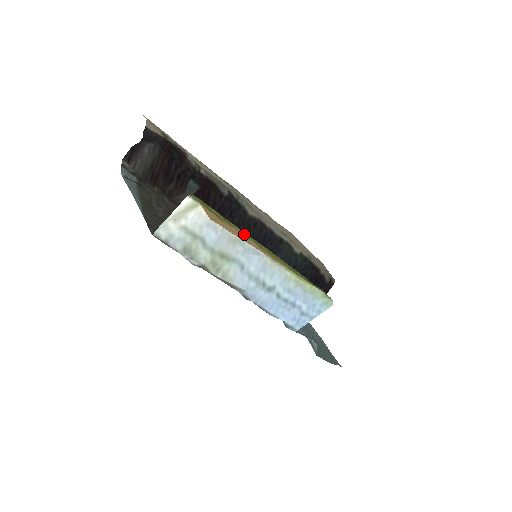
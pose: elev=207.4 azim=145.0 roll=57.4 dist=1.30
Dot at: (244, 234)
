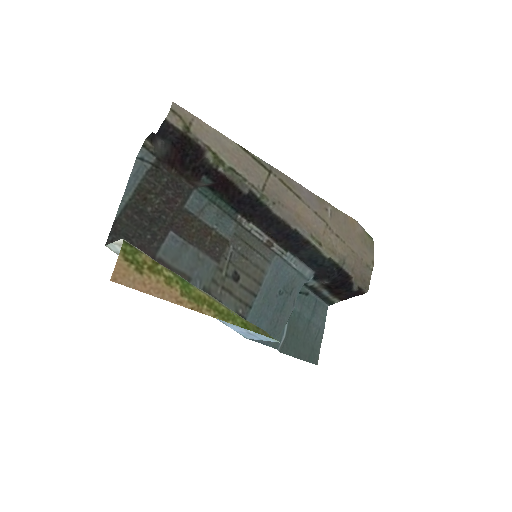
Dot at: (171, 280)
